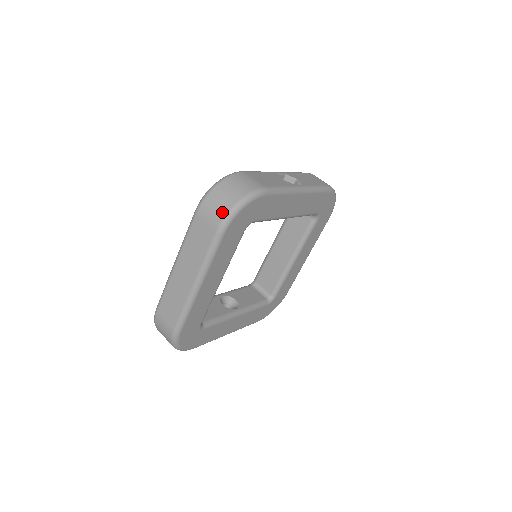
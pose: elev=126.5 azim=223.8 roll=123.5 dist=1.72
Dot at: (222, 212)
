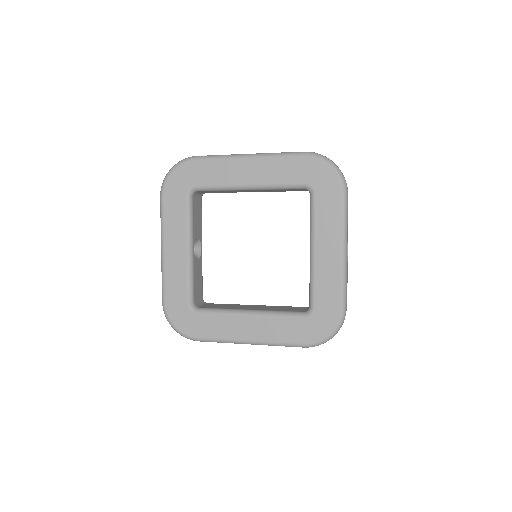
Dot at: occluded
